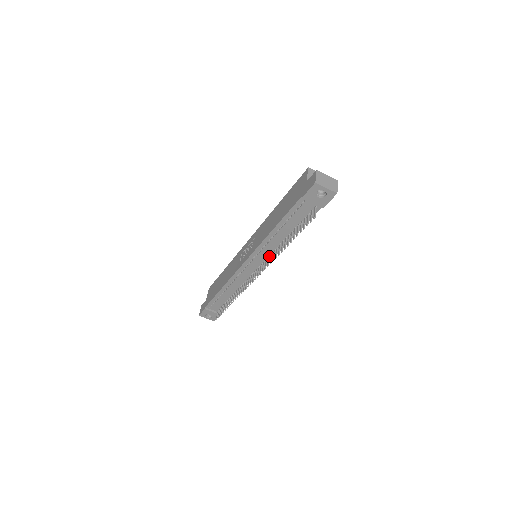
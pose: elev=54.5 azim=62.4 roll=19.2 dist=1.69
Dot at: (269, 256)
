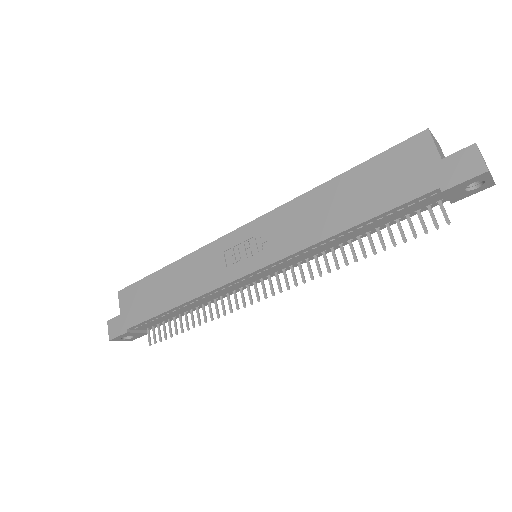
Dot at: (300, 263)
